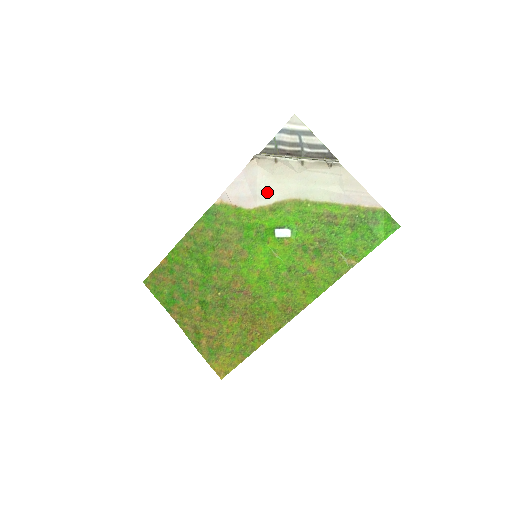
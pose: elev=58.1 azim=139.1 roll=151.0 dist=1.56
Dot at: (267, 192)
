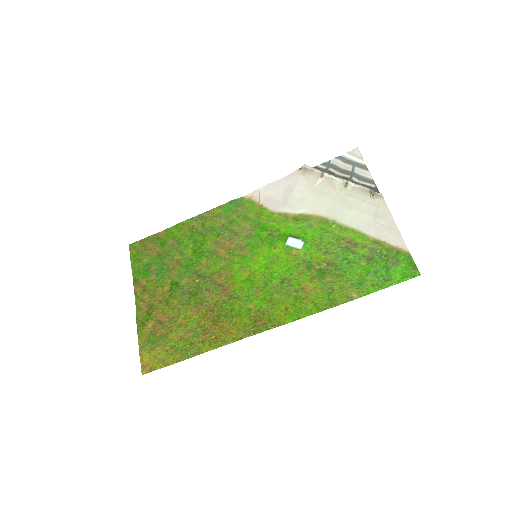
Dot at: (299, 202)
